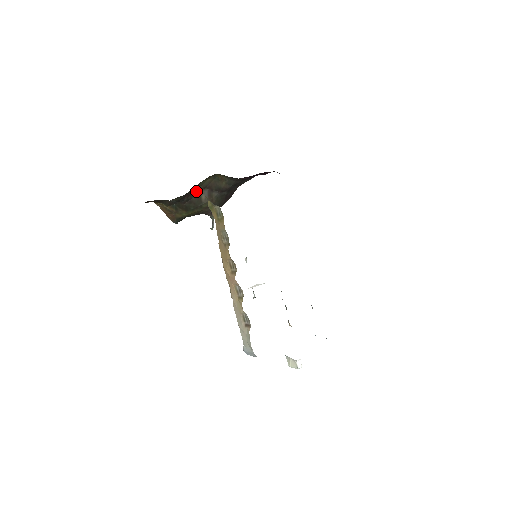
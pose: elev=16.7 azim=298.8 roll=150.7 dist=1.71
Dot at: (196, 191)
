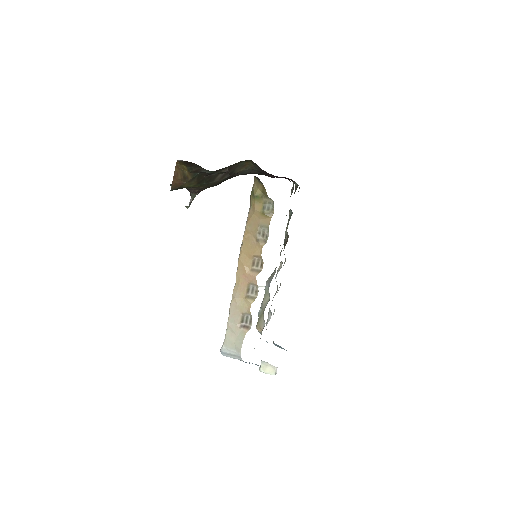
Dot at: (223, 168)
